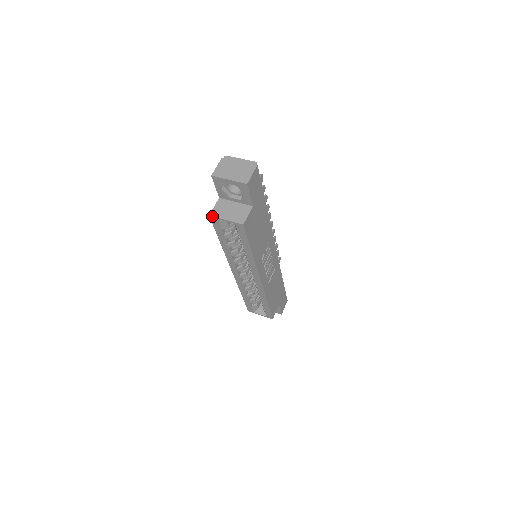
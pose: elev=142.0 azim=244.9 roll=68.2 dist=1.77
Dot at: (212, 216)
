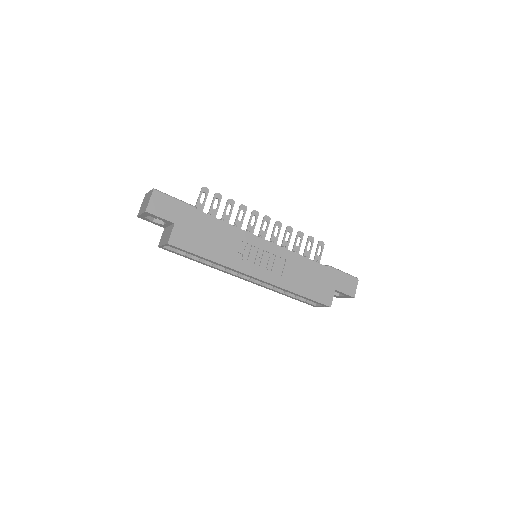
Dot at: occluded
